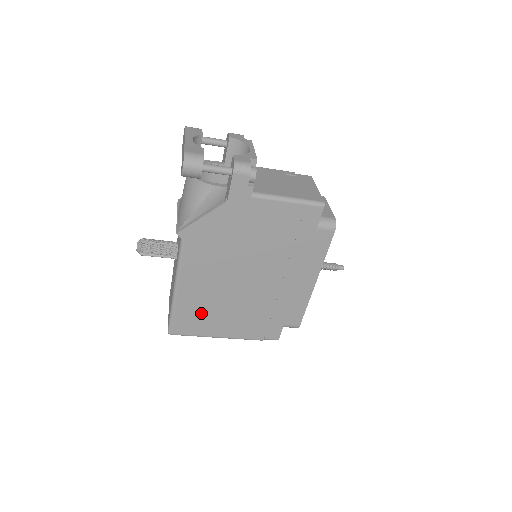
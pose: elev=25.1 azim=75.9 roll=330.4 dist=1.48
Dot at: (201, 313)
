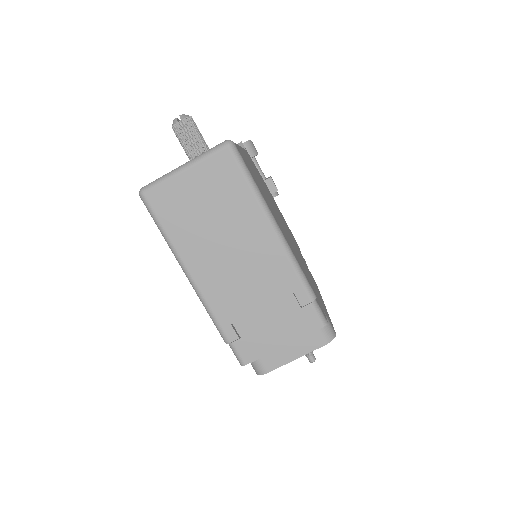
Dot at: (259, 184)
